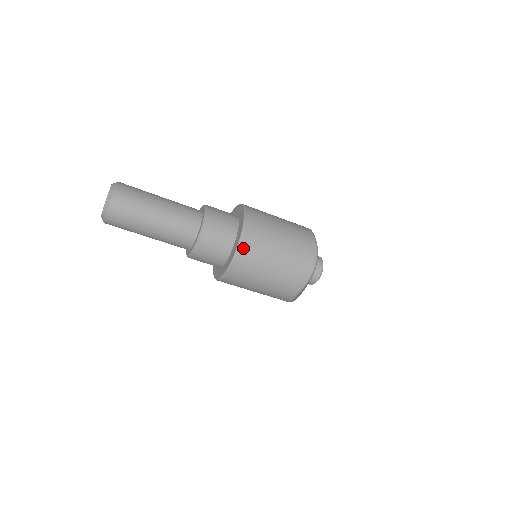
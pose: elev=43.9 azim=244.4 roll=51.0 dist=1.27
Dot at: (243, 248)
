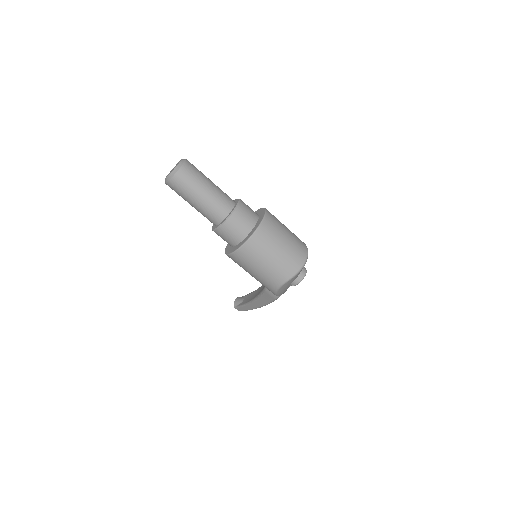
Dot at: (260, 231)
